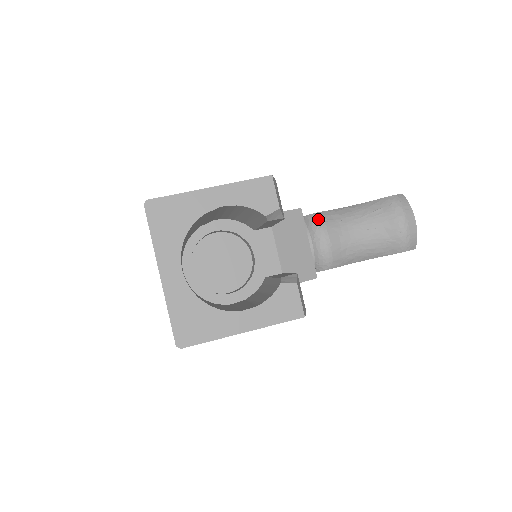
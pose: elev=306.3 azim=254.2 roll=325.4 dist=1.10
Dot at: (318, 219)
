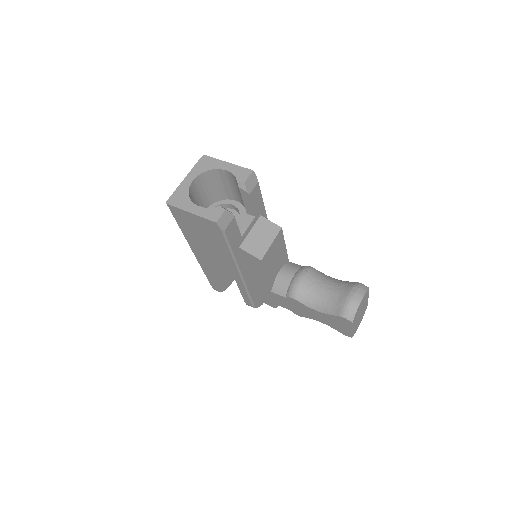
Dot at: (307, 268)
